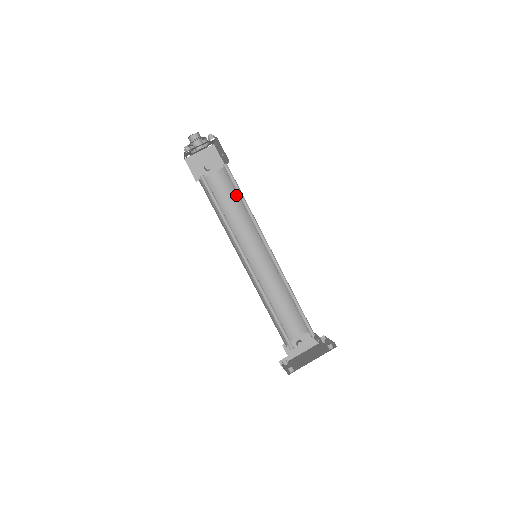
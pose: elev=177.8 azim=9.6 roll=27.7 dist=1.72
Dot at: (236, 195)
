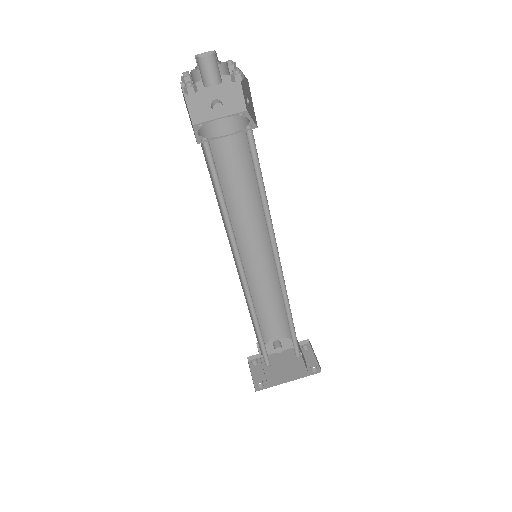
Dot at: (251, 163)
